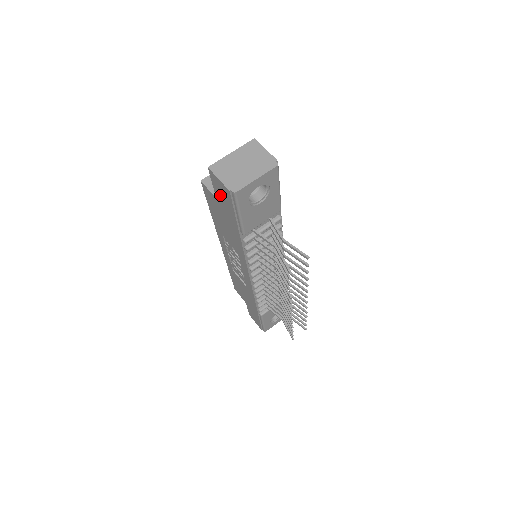
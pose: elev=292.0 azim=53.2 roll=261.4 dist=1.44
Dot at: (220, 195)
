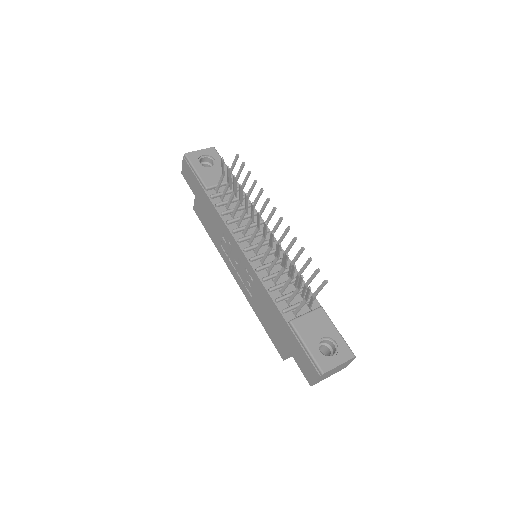
Dot at: (190, 182)
